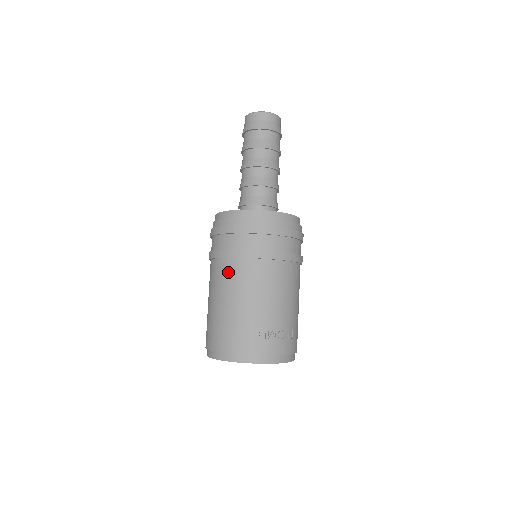
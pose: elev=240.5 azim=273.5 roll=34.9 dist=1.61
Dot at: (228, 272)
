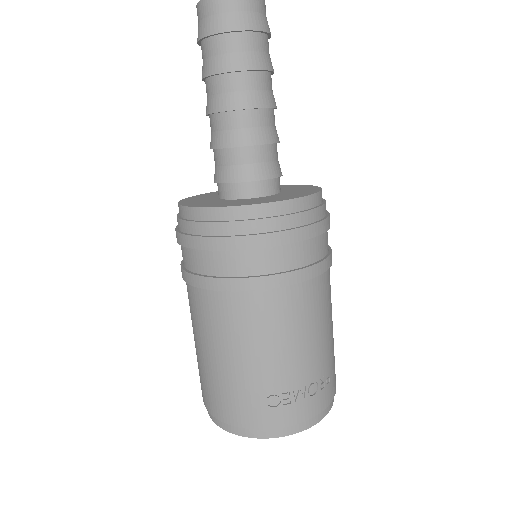
Dot at: (215, 312)
